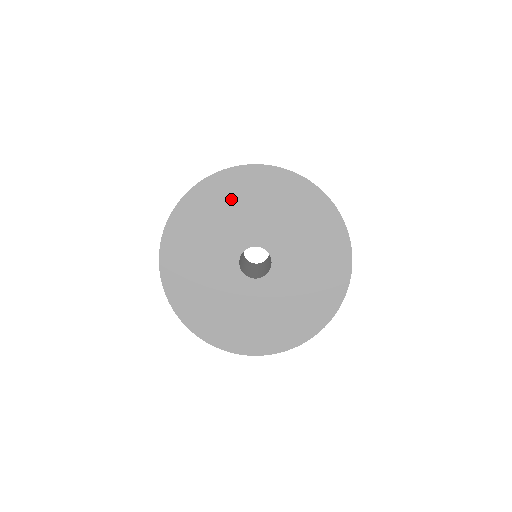
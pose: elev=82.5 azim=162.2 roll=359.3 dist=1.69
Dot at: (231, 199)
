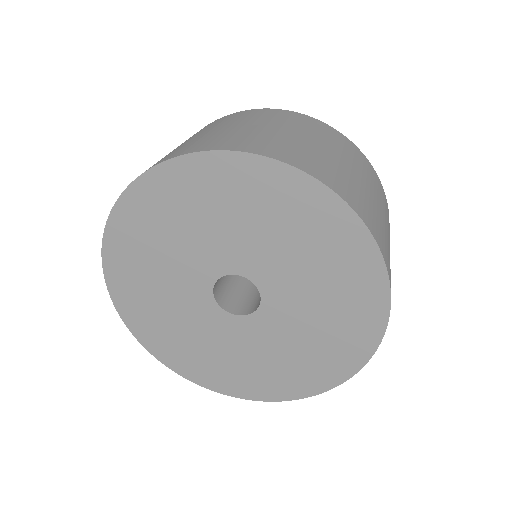
Dot at: (235, 200)
